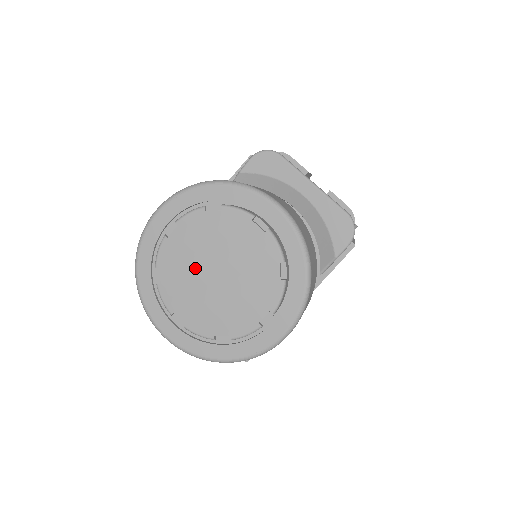
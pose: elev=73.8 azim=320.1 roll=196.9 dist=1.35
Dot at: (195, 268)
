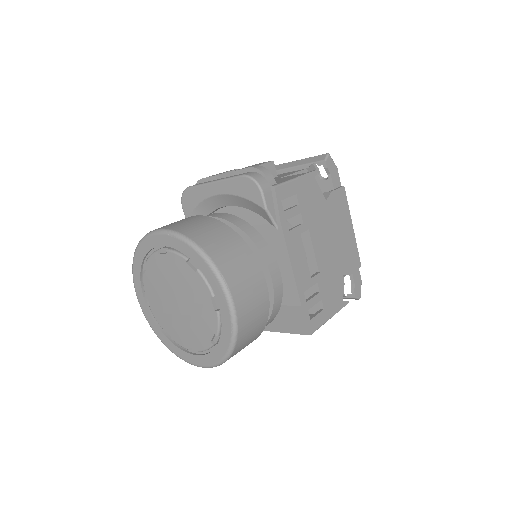
Dot at: (170, 310)
